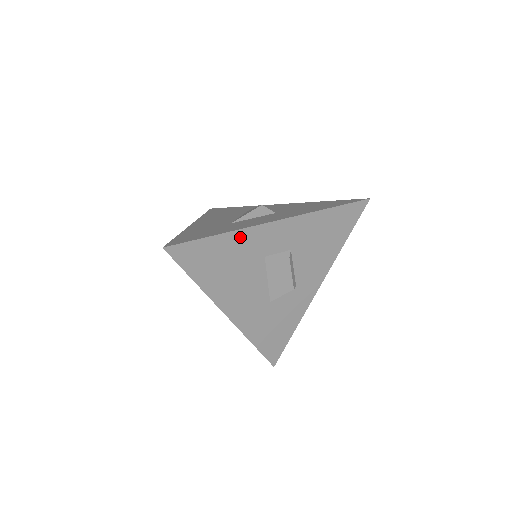
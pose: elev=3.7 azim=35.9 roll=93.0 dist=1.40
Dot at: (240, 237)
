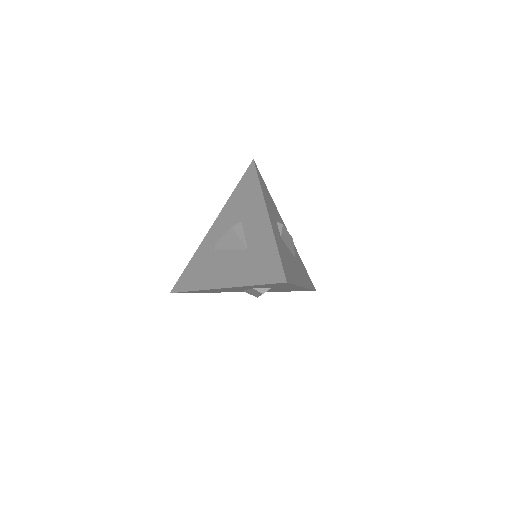
Dot at: (276, 239)
